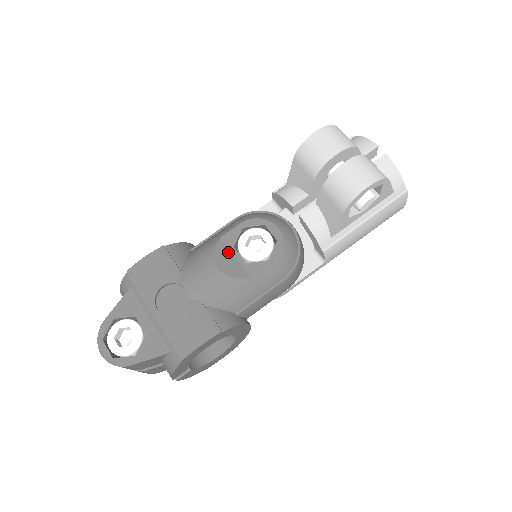
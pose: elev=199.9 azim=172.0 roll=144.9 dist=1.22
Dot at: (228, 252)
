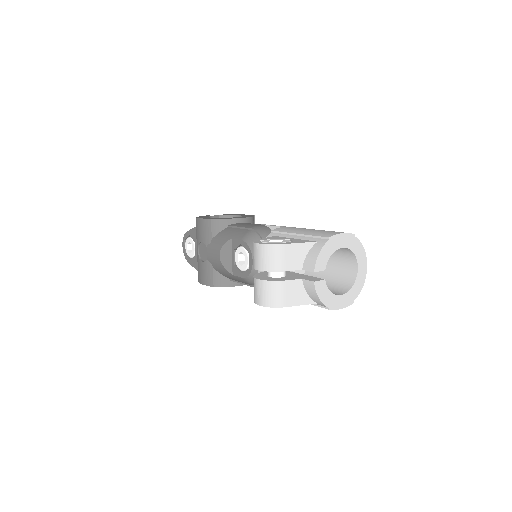
Dot at: (230, 251)
